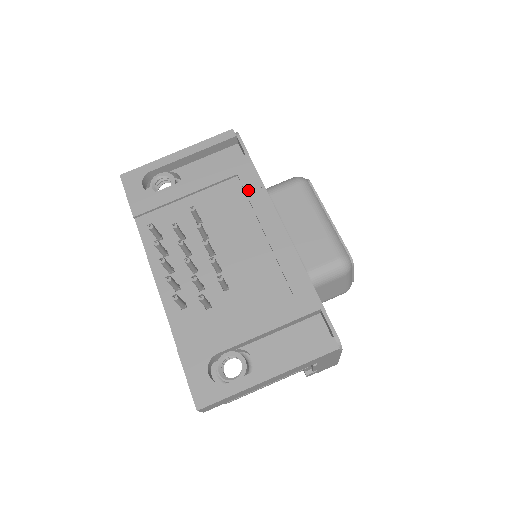
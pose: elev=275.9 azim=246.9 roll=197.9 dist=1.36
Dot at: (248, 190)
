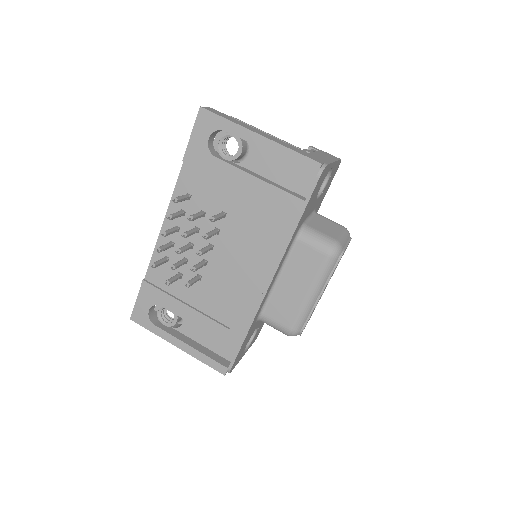
Dot at: (276, 232)
